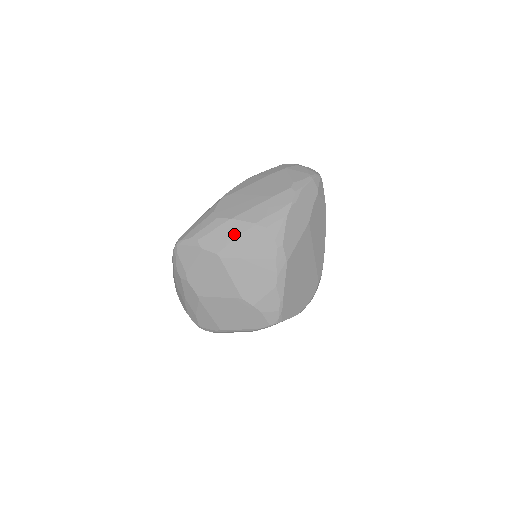
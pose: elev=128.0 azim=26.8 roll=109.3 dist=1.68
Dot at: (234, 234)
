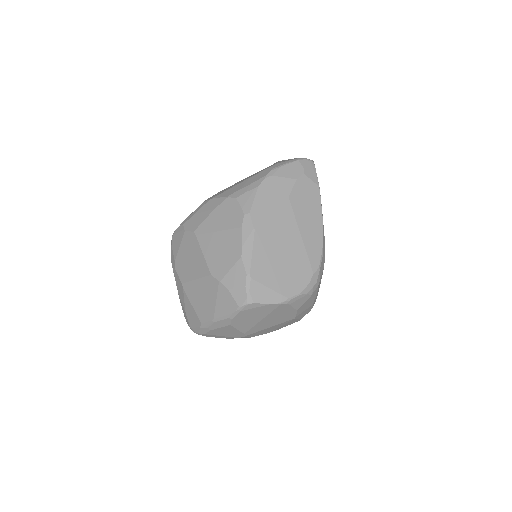
Dot at: (210, 211)
